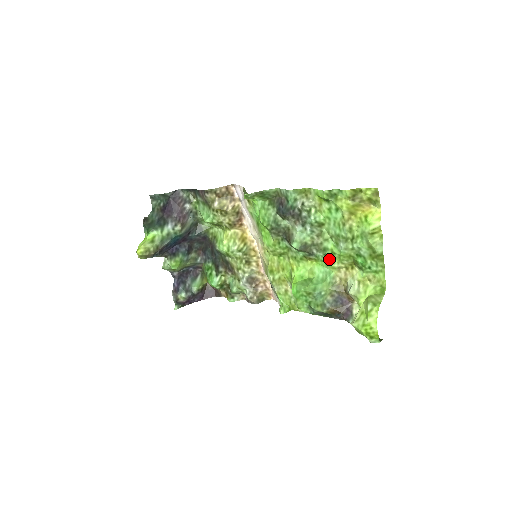
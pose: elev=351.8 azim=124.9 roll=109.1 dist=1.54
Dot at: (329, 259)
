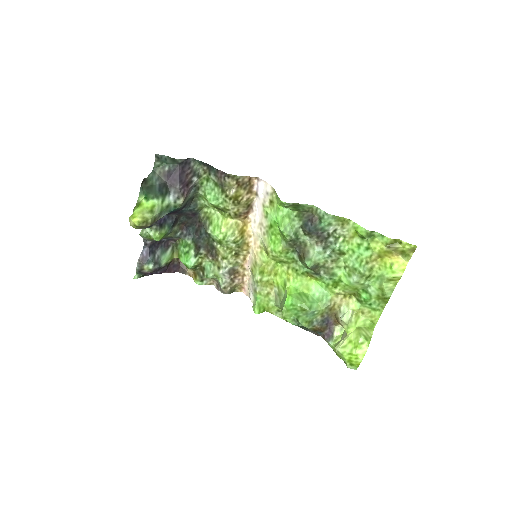
Dot at: (332, 283)
